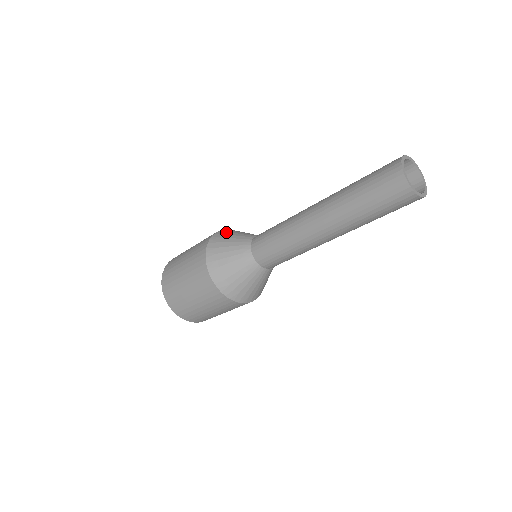
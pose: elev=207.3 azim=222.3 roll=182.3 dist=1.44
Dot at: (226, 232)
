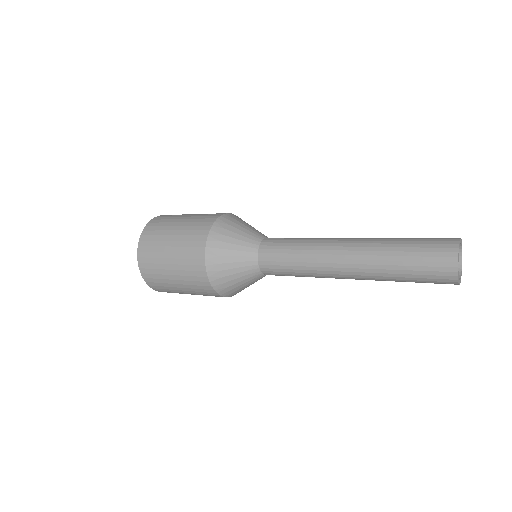
Dot at: (217, 258)
